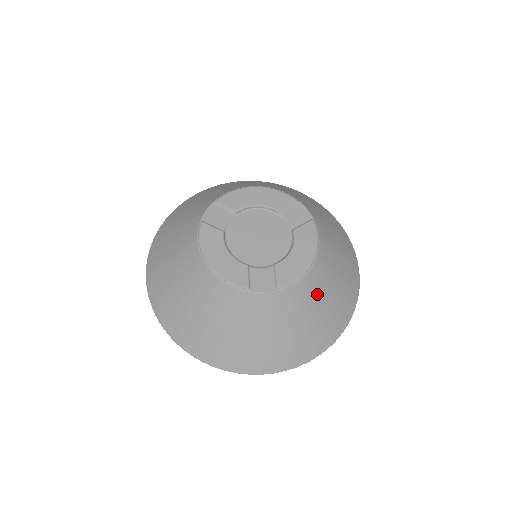
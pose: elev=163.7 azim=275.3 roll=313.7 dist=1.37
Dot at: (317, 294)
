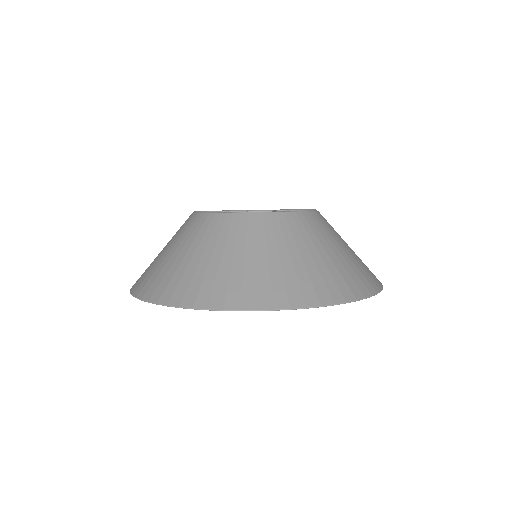
Dot at: (326, 236)
